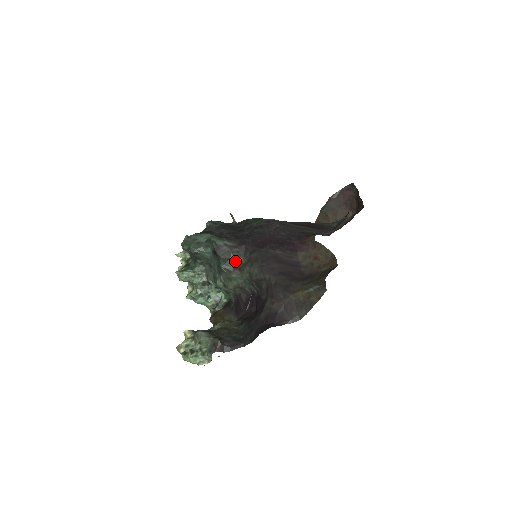
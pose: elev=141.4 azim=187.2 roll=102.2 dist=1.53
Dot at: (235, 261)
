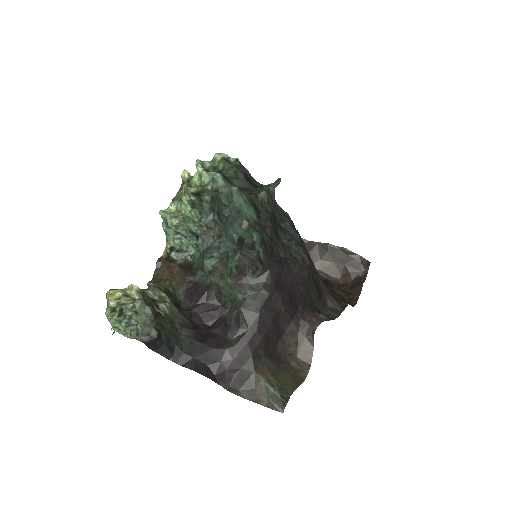
Dot at: (246, 272)
